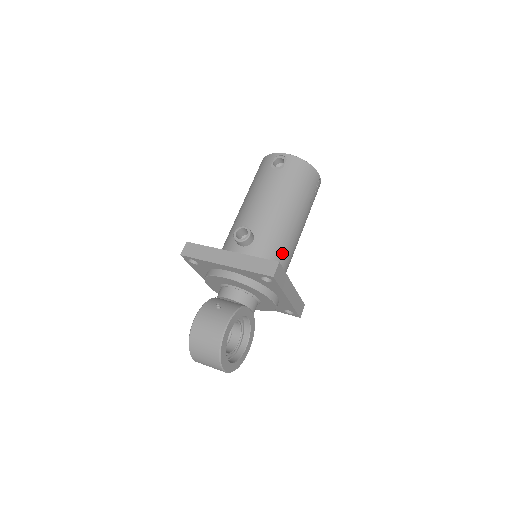
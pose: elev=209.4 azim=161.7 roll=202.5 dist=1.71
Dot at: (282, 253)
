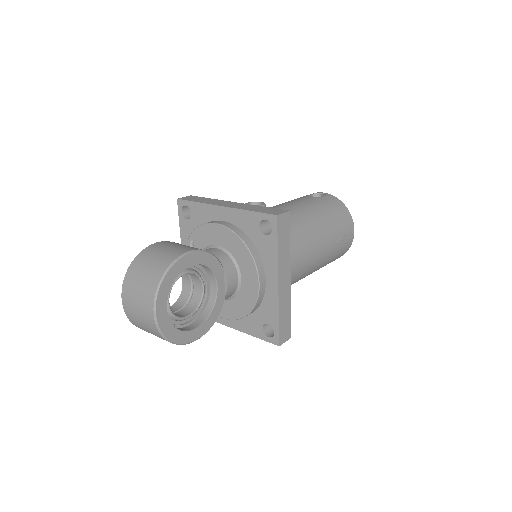
Dot at: (290, 247)
